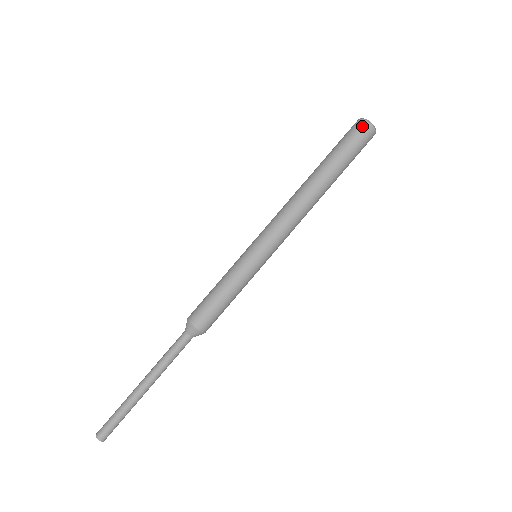
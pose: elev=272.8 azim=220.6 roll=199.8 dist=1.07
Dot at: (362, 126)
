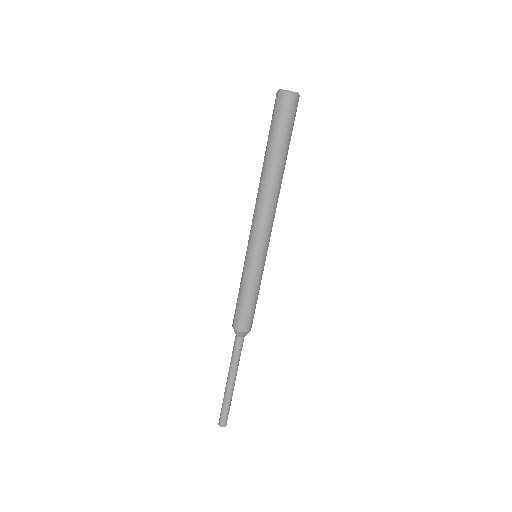
Dot at: (292, 102)
